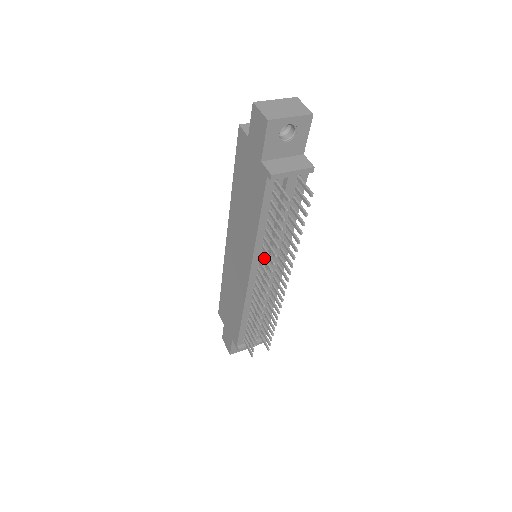
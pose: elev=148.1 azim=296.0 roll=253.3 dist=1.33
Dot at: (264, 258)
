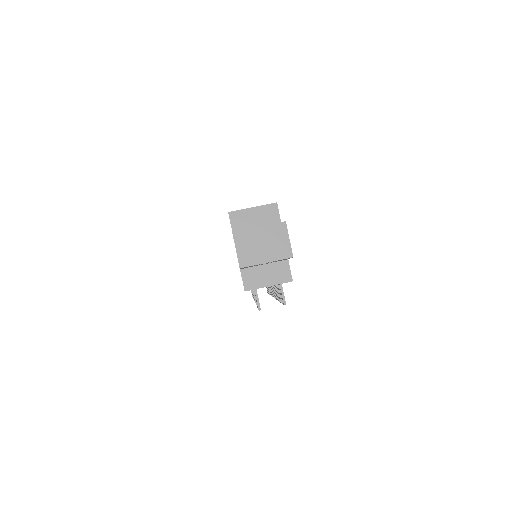
Dot at: occluded
